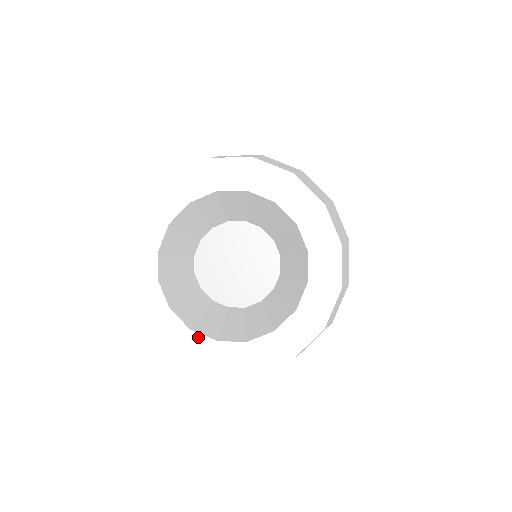
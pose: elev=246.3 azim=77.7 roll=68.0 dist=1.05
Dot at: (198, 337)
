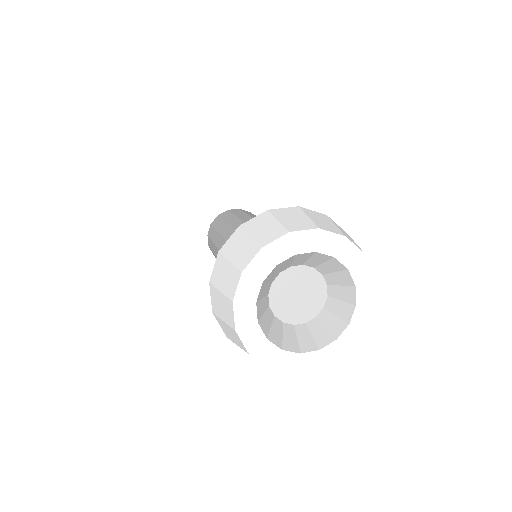
Dot at: (270, 345)
